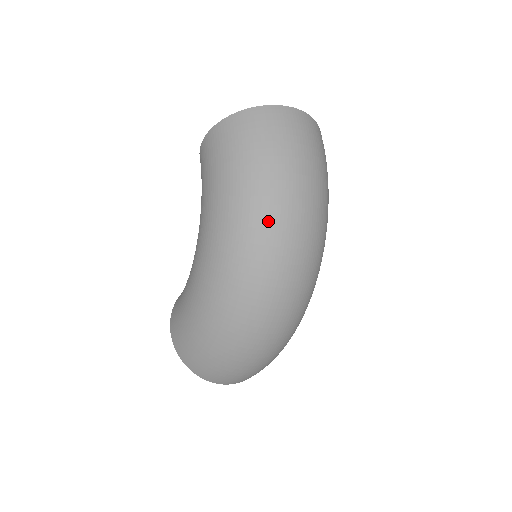
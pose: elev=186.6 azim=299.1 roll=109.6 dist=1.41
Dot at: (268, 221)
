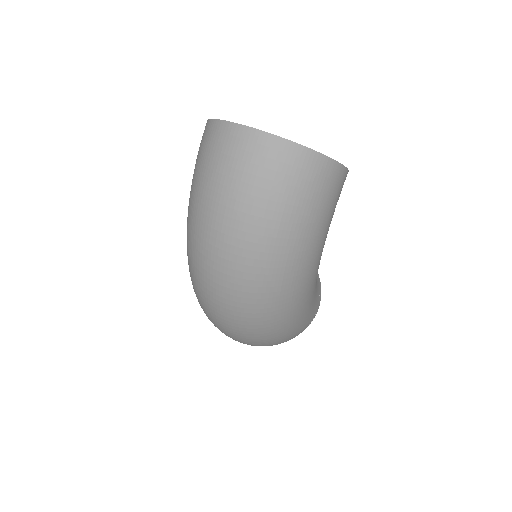
Dot at: (197, 250)
